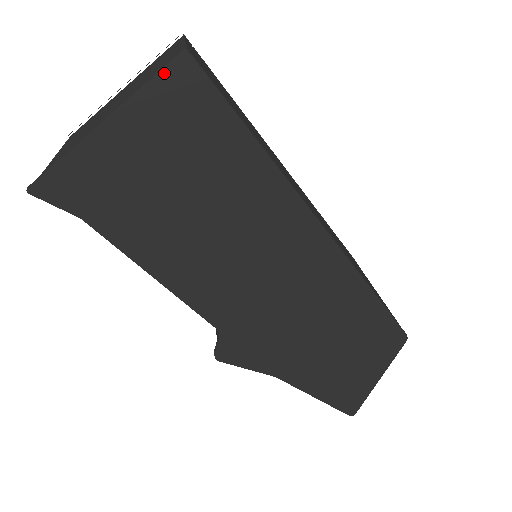
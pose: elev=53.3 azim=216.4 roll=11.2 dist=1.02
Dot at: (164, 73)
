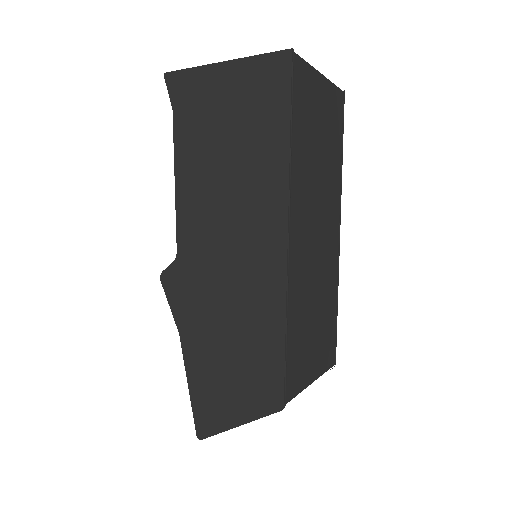
Dot at: (271, 55)
